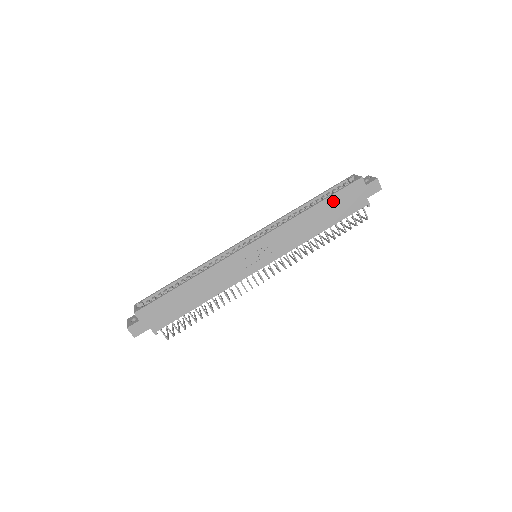
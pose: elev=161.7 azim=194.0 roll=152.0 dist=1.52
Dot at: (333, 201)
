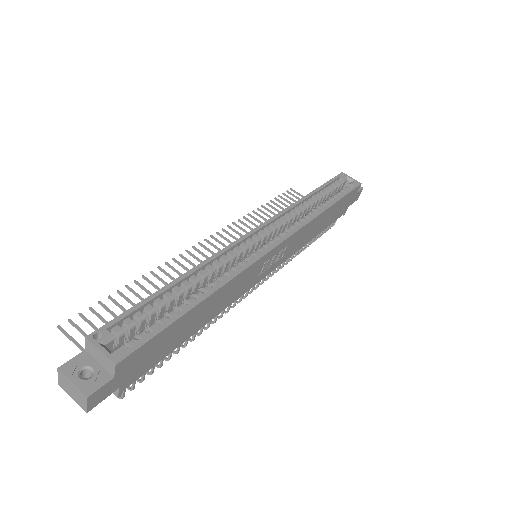
Dot at: (339, 204)
